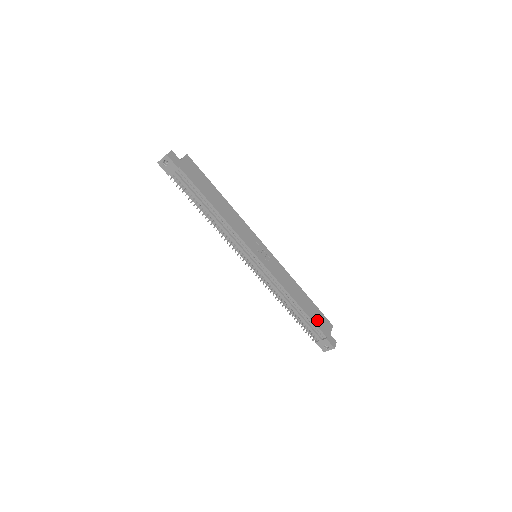
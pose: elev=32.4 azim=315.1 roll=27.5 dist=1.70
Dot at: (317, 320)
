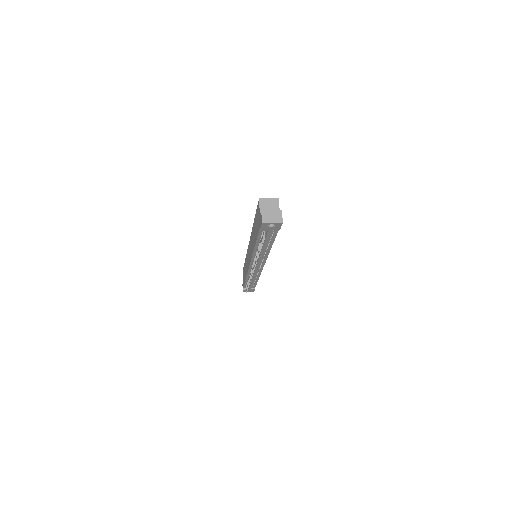
Dot at: occluded
